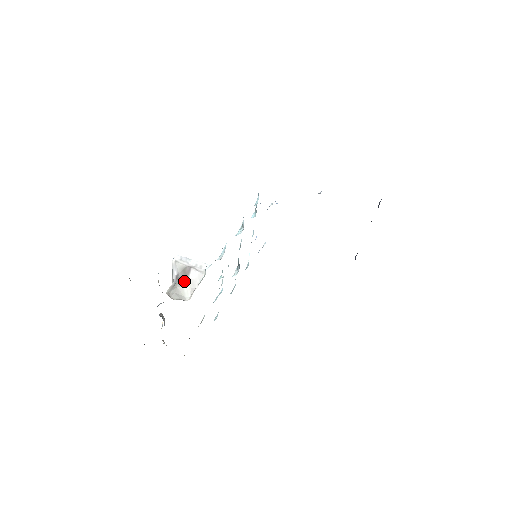
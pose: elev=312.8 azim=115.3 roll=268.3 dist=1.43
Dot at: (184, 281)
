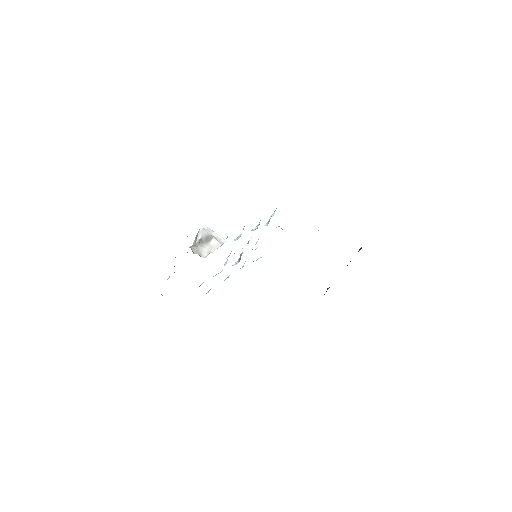
Dot at: (205, 244)
